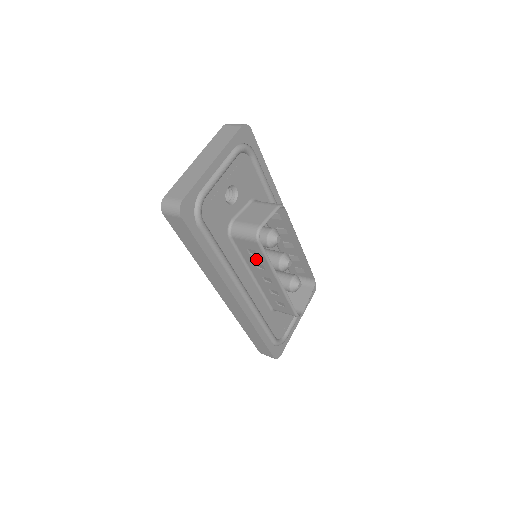
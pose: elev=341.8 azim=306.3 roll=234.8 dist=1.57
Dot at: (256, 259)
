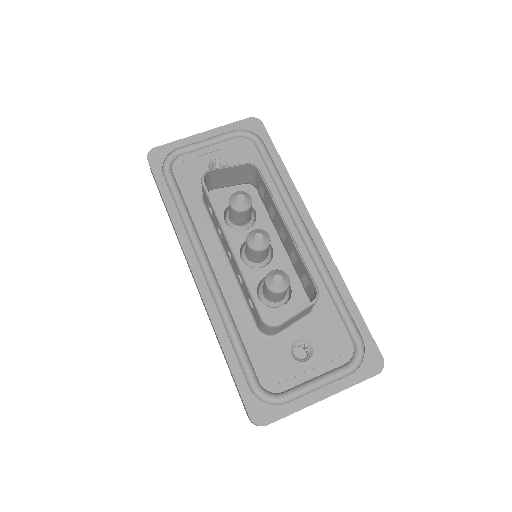
Dot at: (215, 219)
